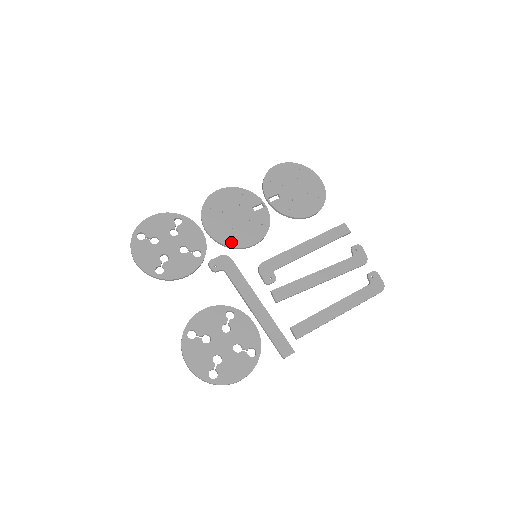
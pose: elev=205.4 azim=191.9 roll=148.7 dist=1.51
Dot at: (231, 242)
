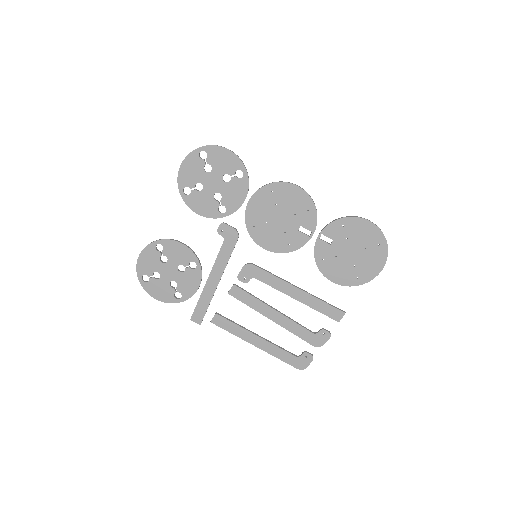
Dot at: (253, 229)
